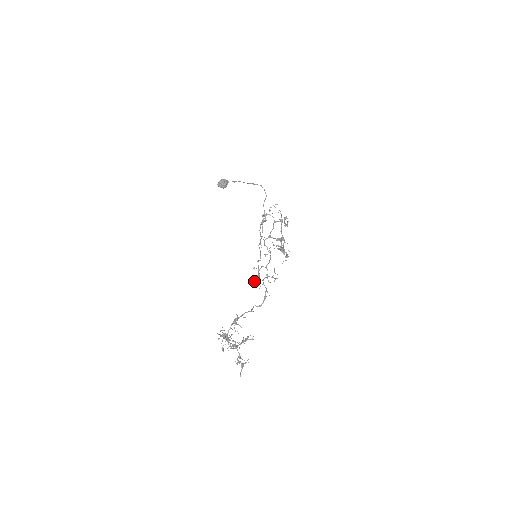
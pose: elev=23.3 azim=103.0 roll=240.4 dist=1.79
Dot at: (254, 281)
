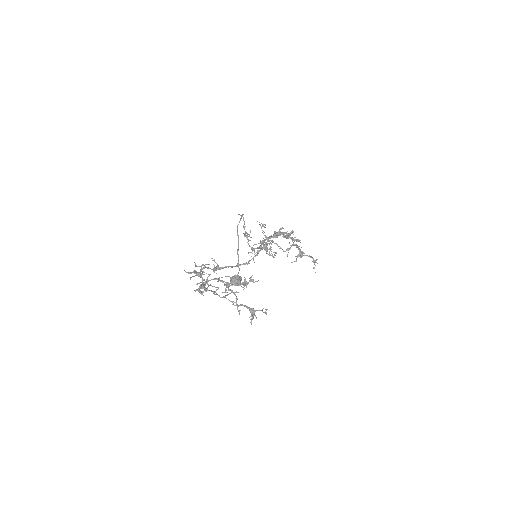
Dot at: occluded
